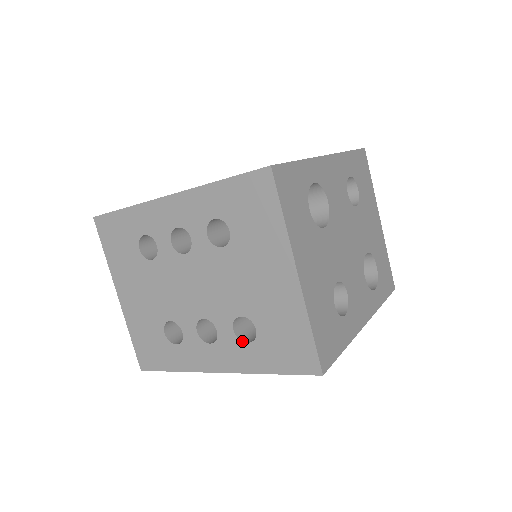
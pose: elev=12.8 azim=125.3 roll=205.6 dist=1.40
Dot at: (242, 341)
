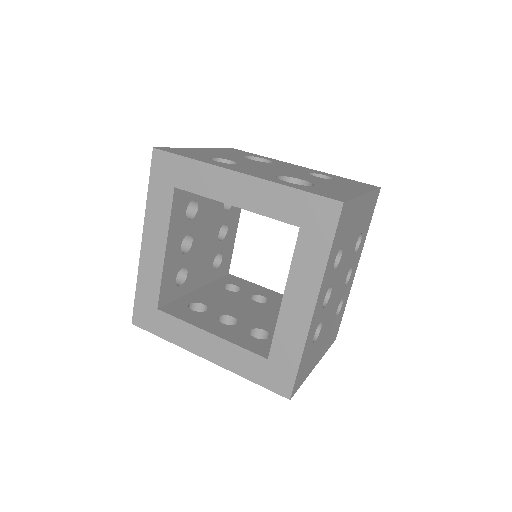
Dot at: occluded
